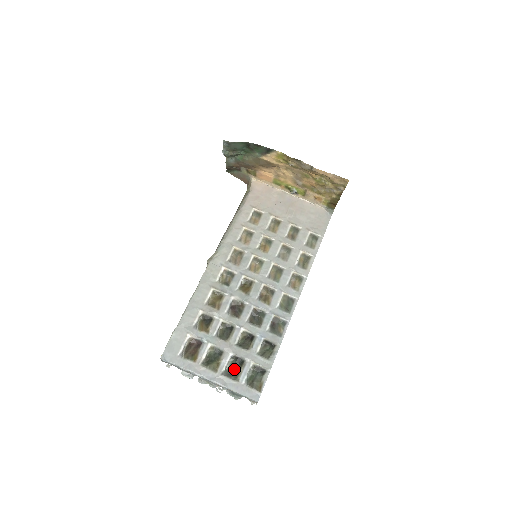
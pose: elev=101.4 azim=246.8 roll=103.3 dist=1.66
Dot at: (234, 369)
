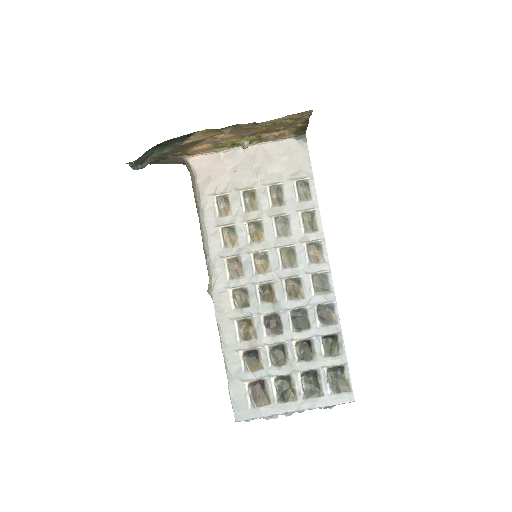
Dot at: (311, 385)
